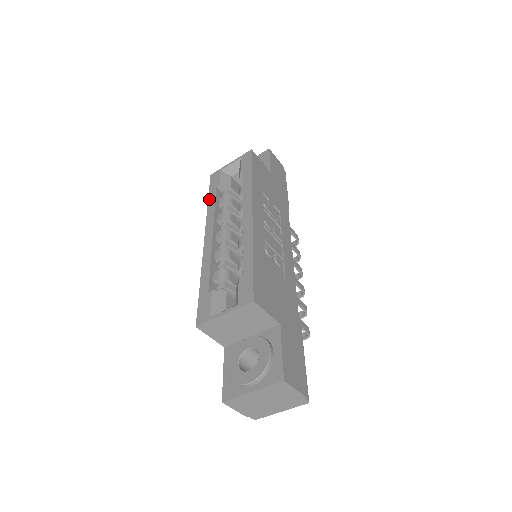
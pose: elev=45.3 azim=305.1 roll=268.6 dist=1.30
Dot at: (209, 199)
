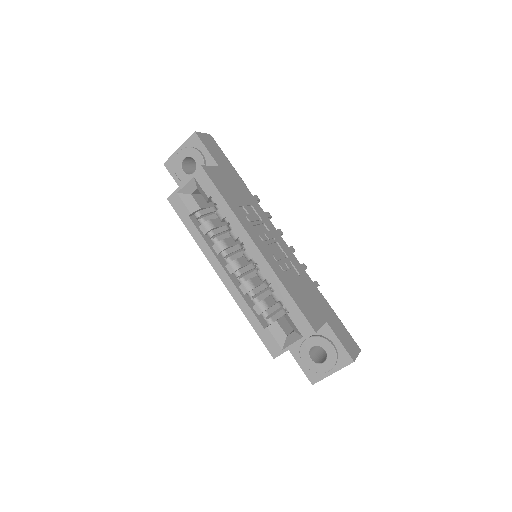
Dot at: (190, 231)
